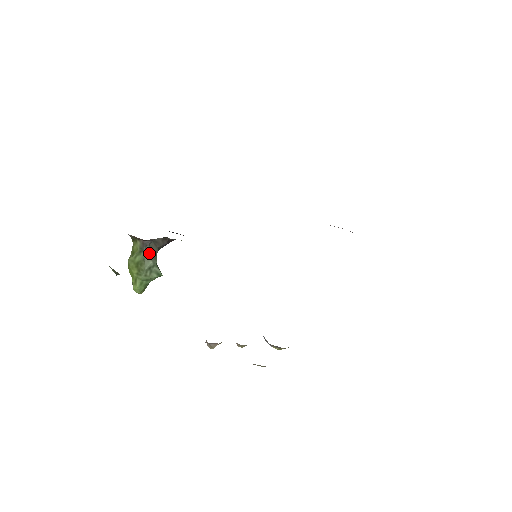
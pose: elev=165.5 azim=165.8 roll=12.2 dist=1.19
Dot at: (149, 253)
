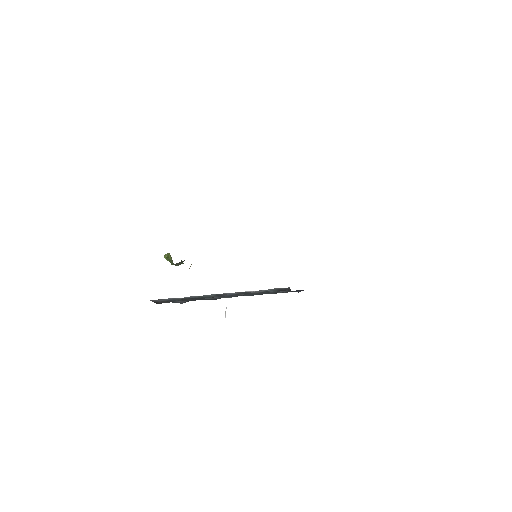
Dot at: (177, 264)
